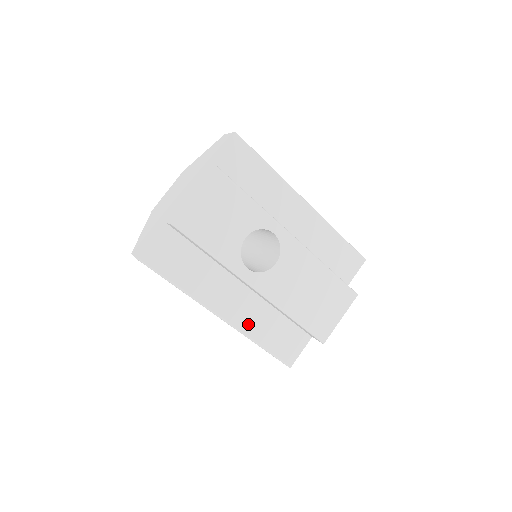
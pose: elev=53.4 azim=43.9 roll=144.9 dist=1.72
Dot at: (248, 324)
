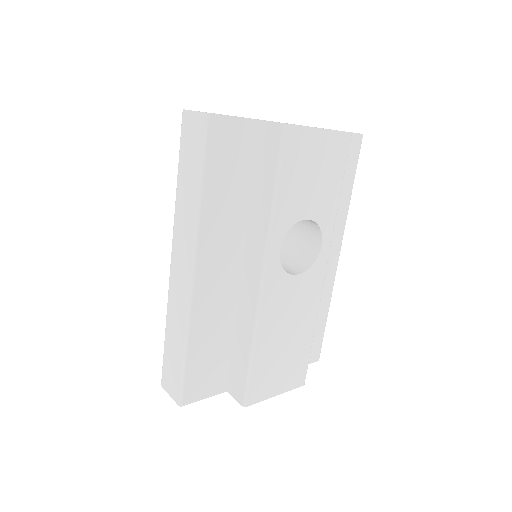
Dot at: (203, 311)
